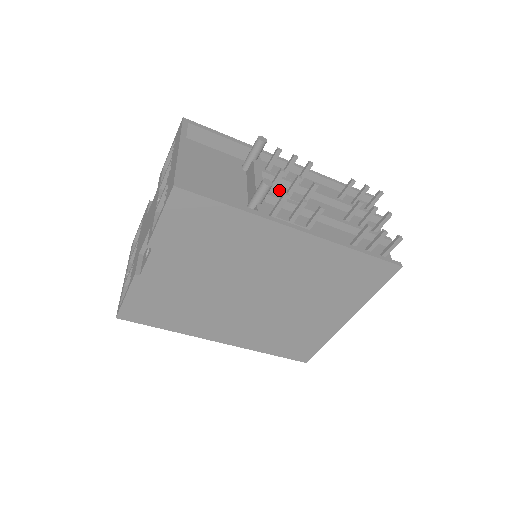
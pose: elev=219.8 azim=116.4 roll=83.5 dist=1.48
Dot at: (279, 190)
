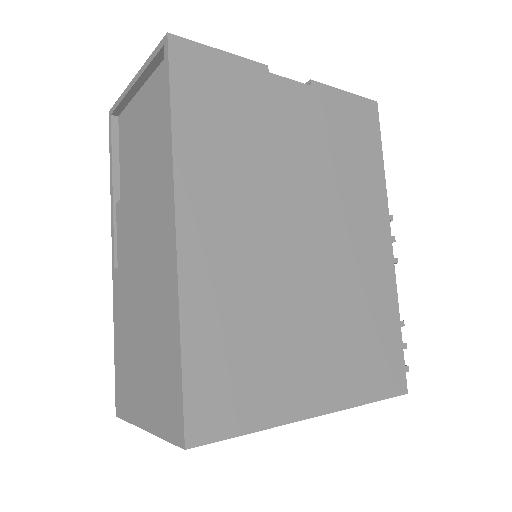
Dot at: occluded
